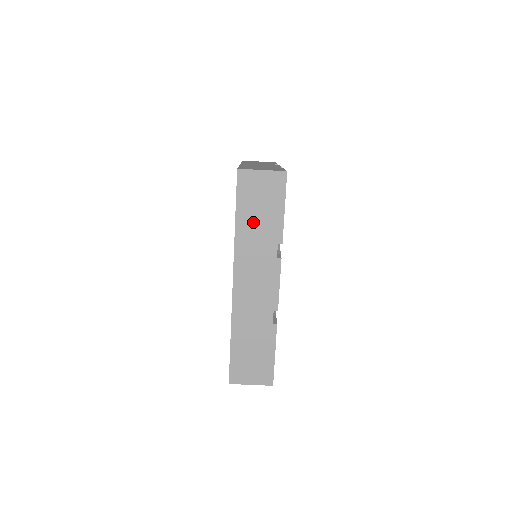
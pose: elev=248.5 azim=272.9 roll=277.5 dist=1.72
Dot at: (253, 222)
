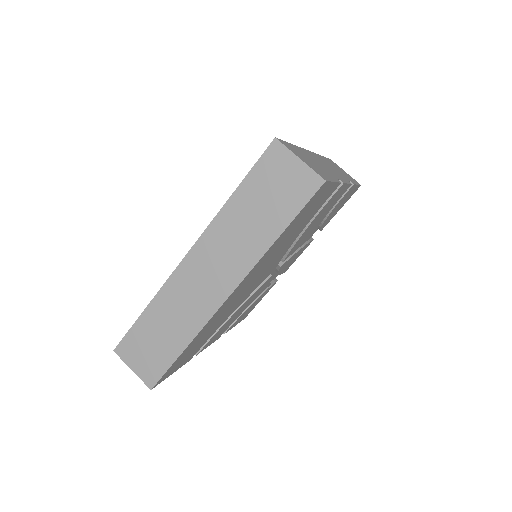
Dot at: (335, 166)
